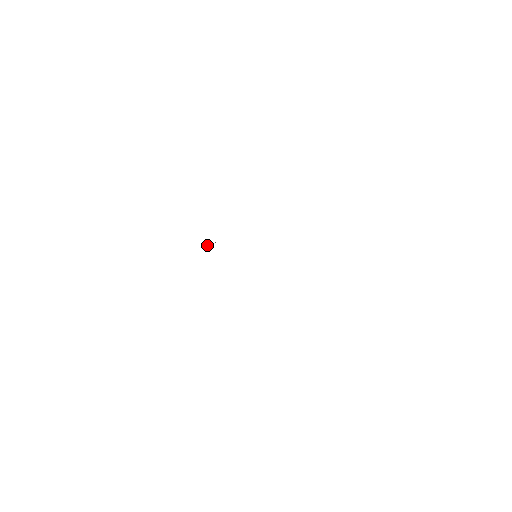
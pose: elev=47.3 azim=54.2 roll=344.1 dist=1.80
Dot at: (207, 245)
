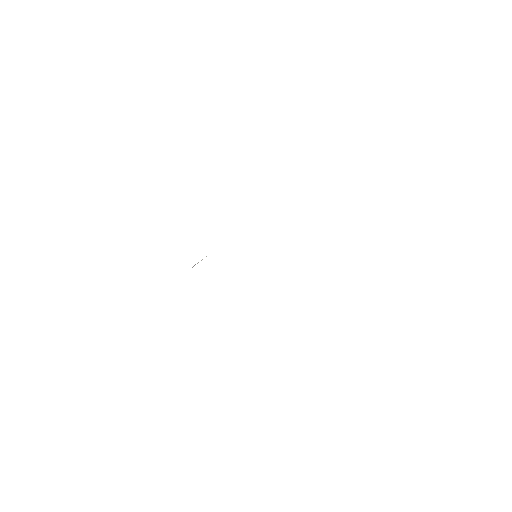
Dot at: (198, 262)
